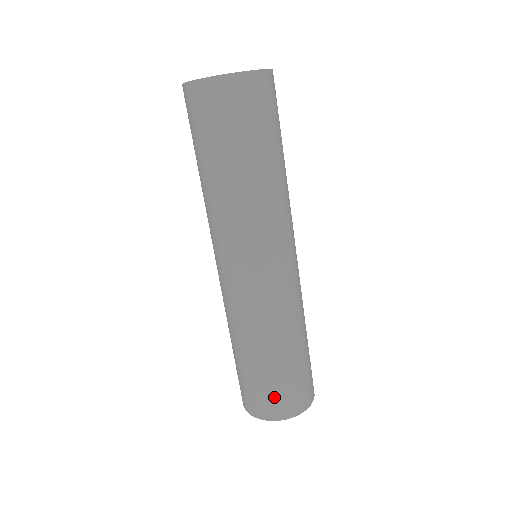
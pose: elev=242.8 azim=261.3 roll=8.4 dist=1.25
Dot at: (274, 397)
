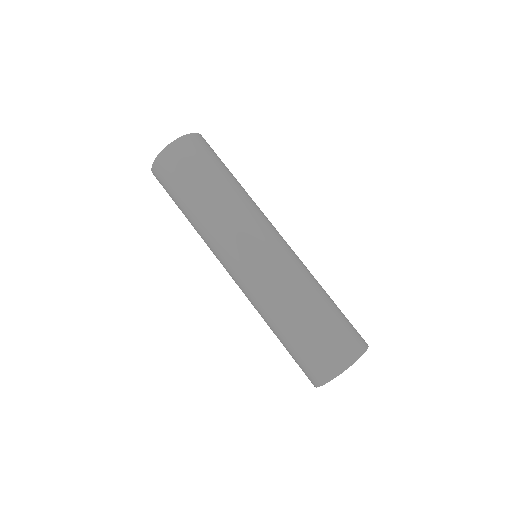
Dot at: (321, 355)
